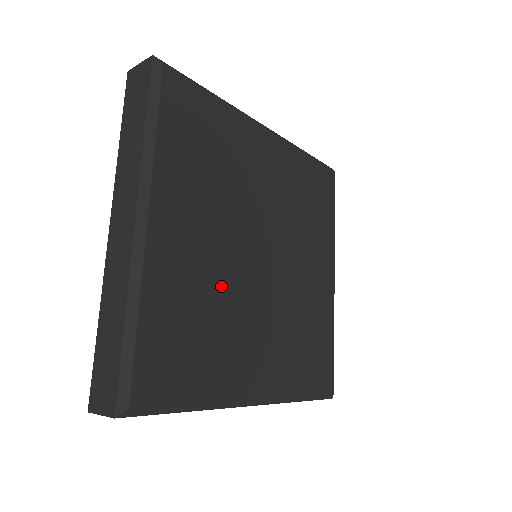
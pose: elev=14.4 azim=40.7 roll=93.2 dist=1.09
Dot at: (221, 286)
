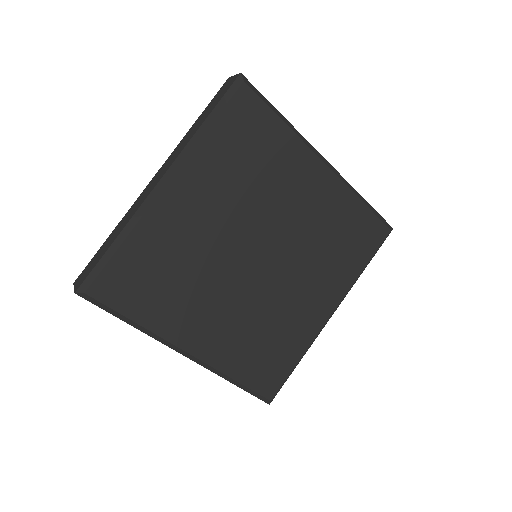
Dot at: (204, 259)
